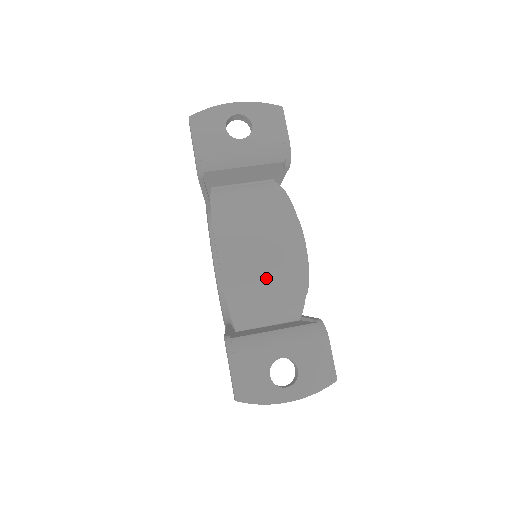
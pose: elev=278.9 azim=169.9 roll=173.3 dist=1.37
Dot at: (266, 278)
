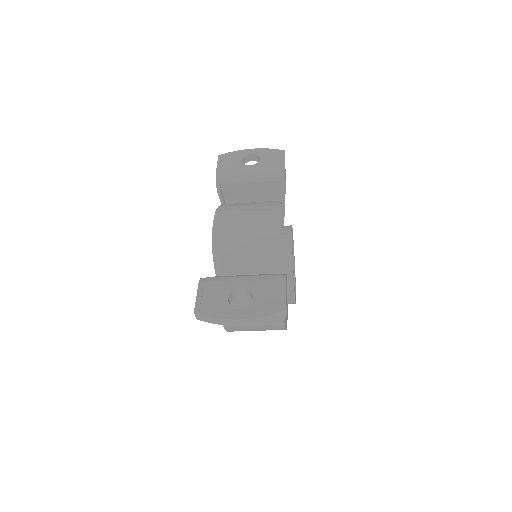
Dot at: (247, 242)
